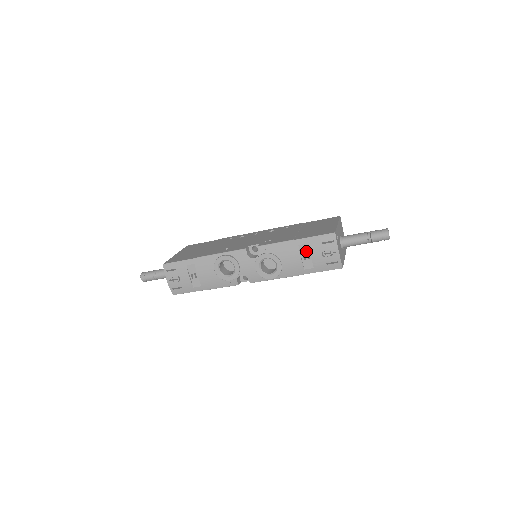
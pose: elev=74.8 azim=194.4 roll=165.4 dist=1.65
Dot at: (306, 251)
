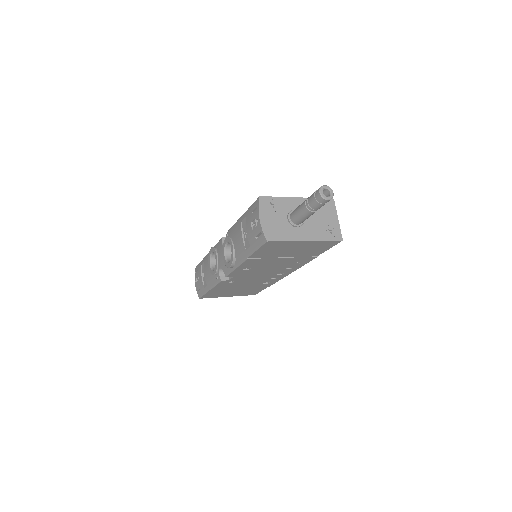
Dot at: (245, 227)
